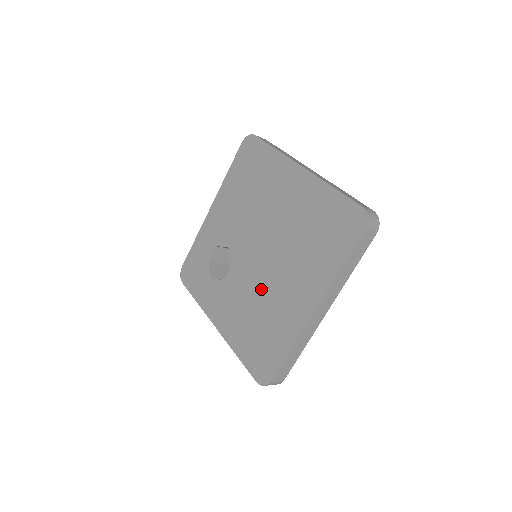
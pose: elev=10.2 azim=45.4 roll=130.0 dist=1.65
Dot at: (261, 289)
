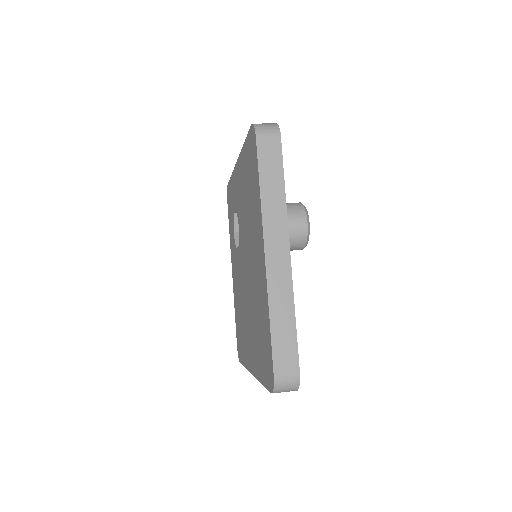
Dot at: (243, 300)
